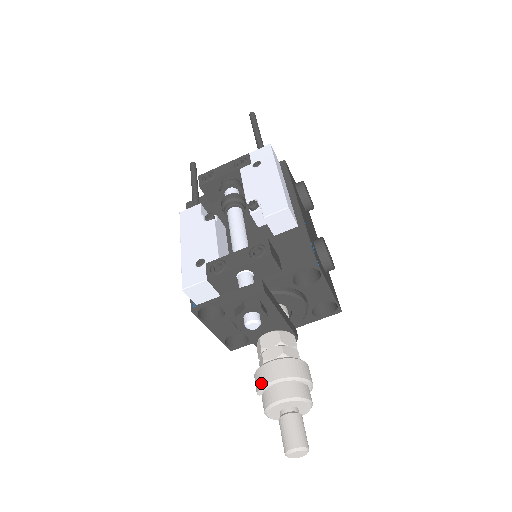
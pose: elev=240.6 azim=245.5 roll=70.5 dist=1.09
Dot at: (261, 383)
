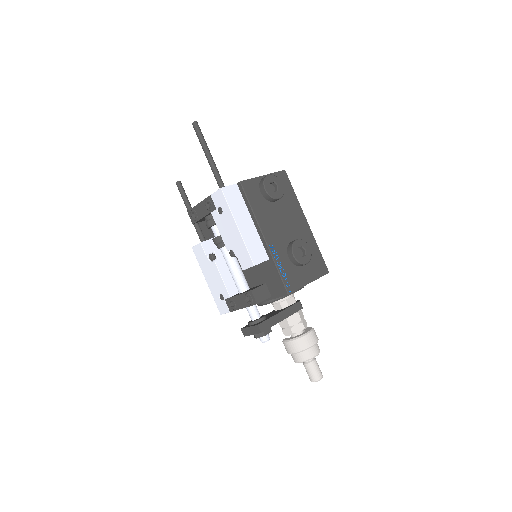
Dot at: occluded
